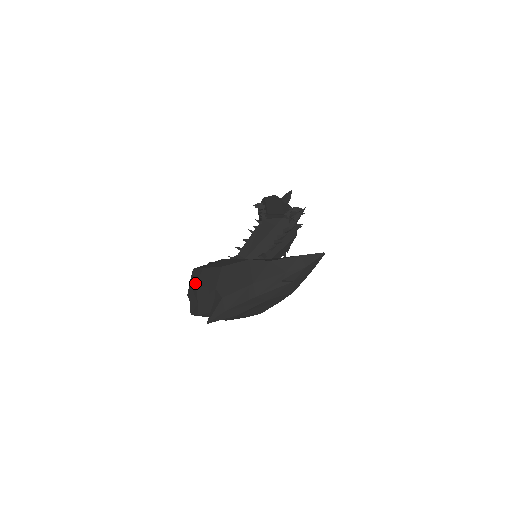
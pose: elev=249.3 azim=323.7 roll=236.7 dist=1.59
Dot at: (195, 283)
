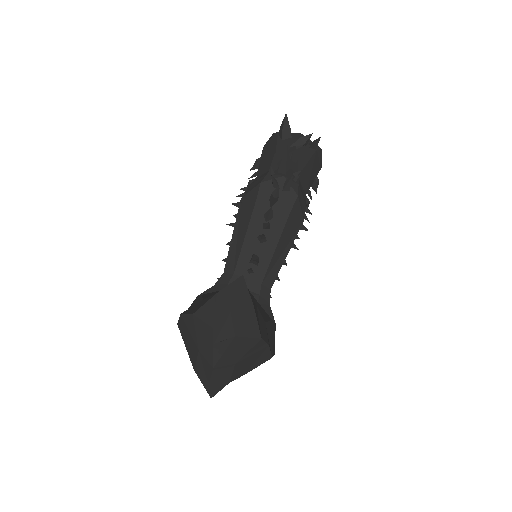
Dot at: occluded
